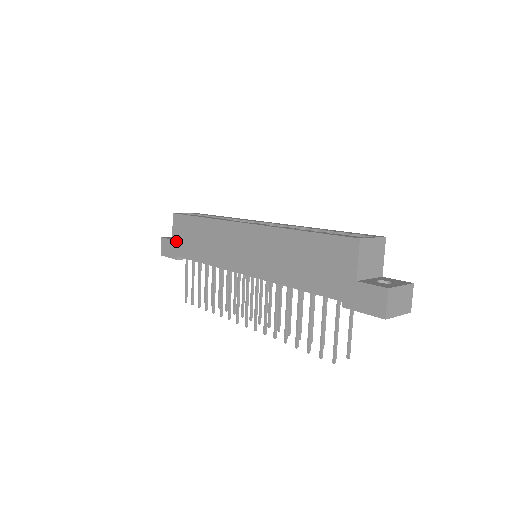
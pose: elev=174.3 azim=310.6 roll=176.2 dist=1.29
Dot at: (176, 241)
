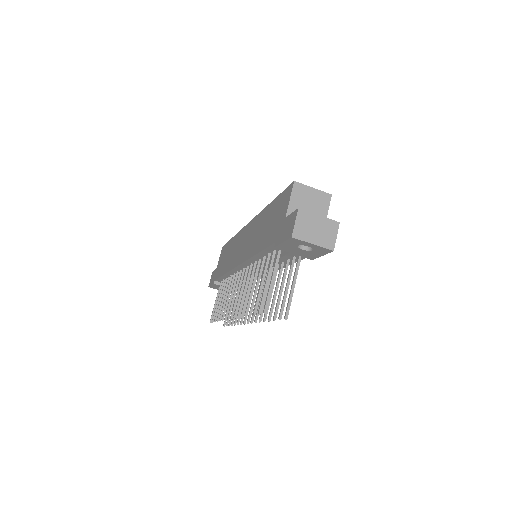
Dot at: (217, 268)
